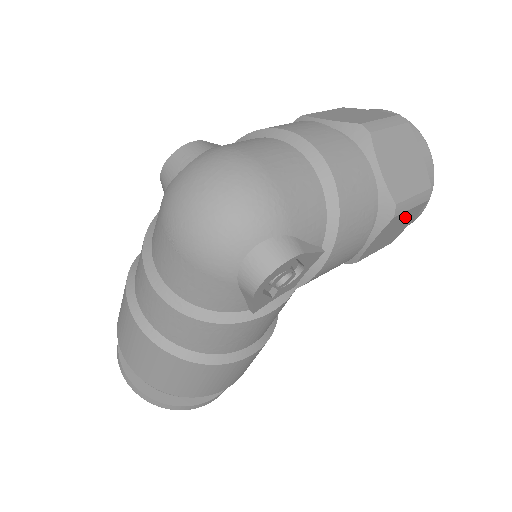
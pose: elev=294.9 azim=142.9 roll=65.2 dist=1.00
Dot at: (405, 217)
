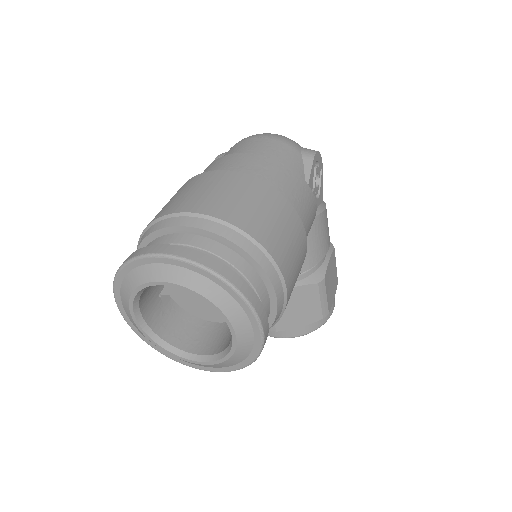
Dot at: (334, 273)
